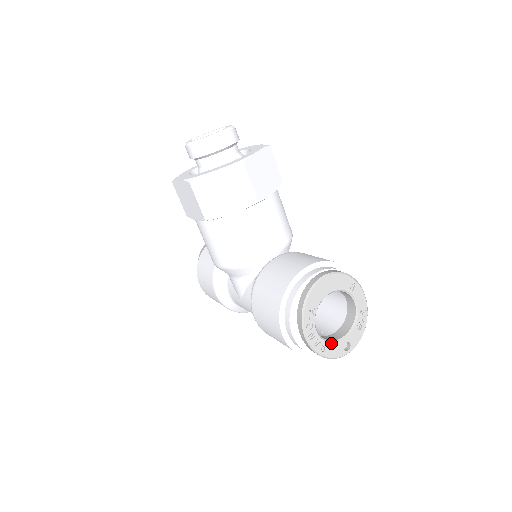
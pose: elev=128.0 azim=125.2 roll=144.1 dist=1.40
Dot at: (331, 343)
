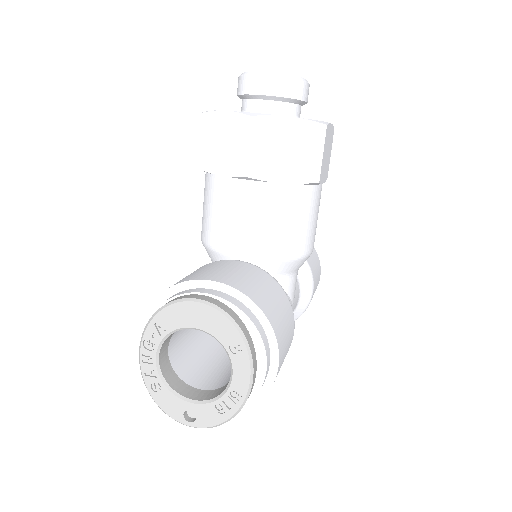
Dot at: (170, 391)
